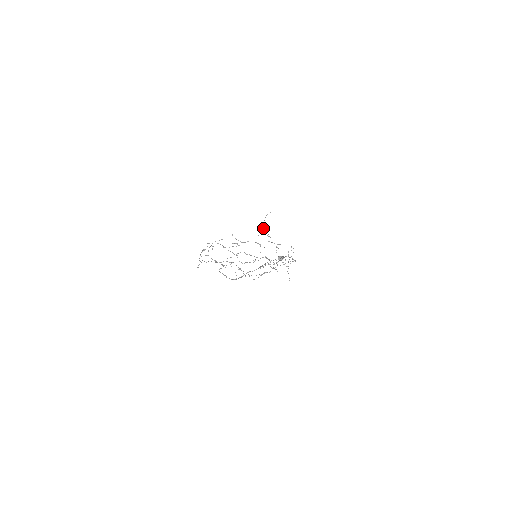
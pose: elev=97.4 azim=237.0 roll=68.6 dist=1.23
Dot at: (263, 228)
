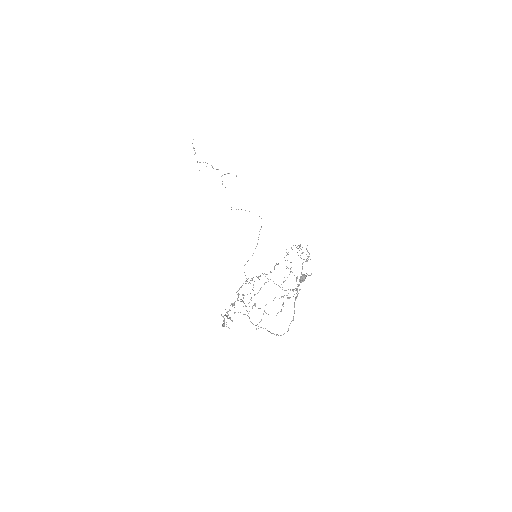
Dot at: occluded
